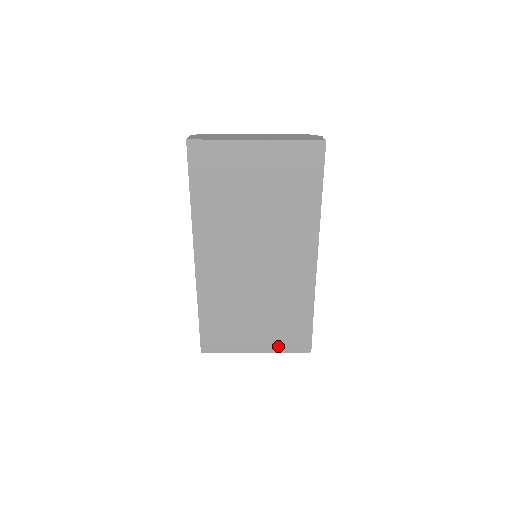
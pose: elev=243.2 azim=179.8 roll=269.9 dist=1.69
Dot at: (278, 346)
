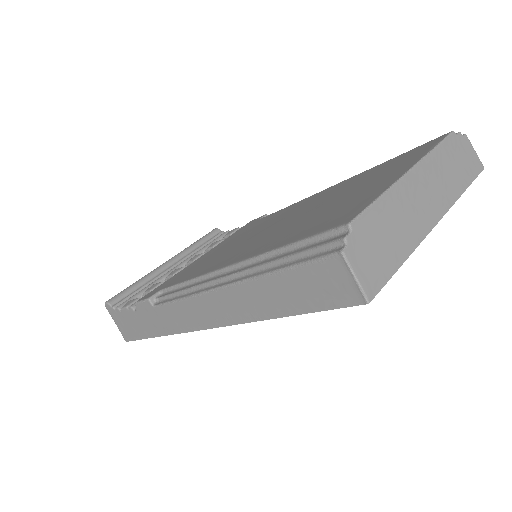
Dot at: occluded
